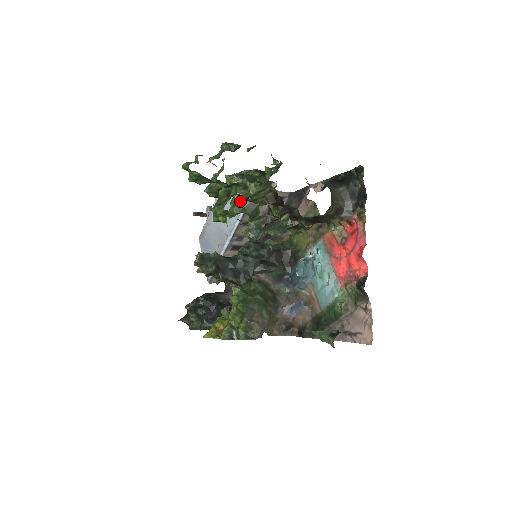
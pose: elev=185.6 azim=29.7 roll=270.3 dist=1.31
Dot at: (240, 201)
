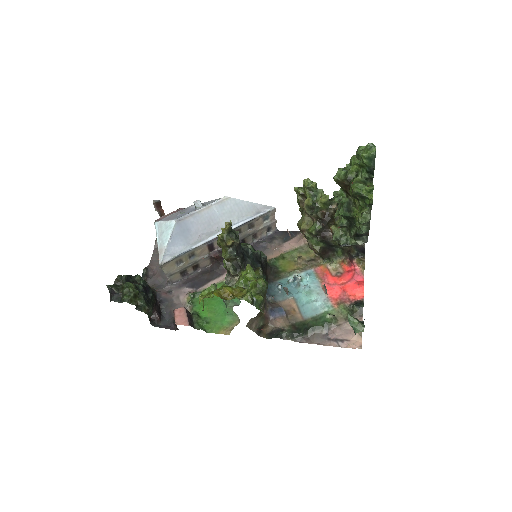
Dot at: (343, 196)
